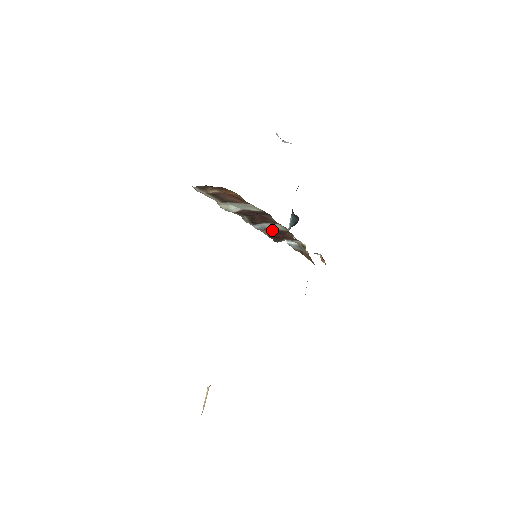
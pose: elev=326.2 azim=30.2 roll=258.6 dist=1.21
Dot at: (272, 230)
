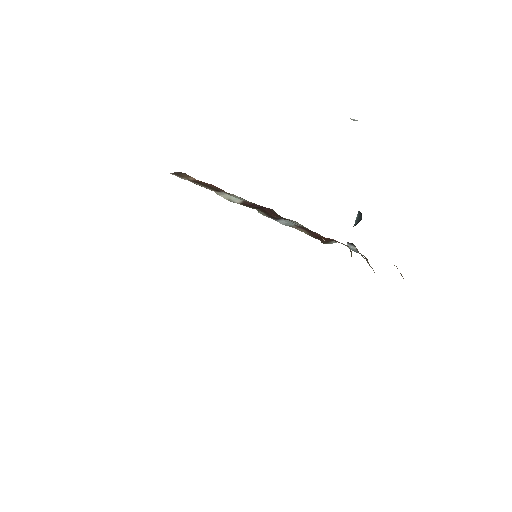
Dot at: (304, 228)
